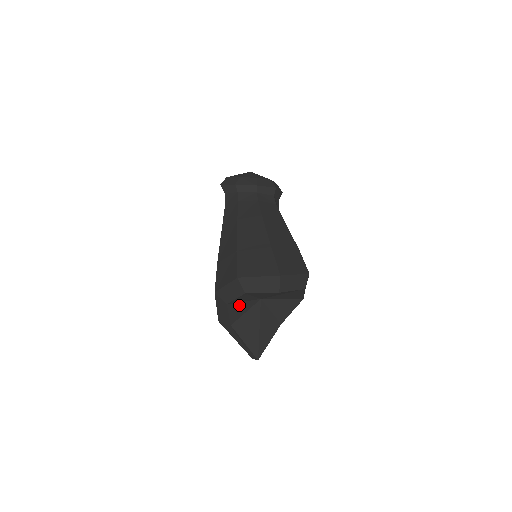
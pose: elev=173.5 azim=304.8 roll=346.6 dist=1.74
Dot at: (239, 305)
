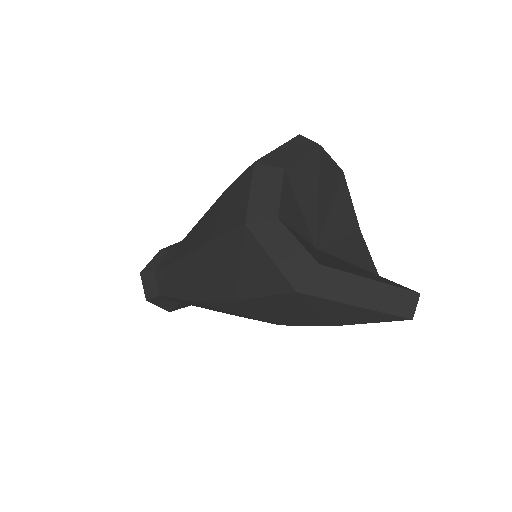
Dot at: (297, 236)
